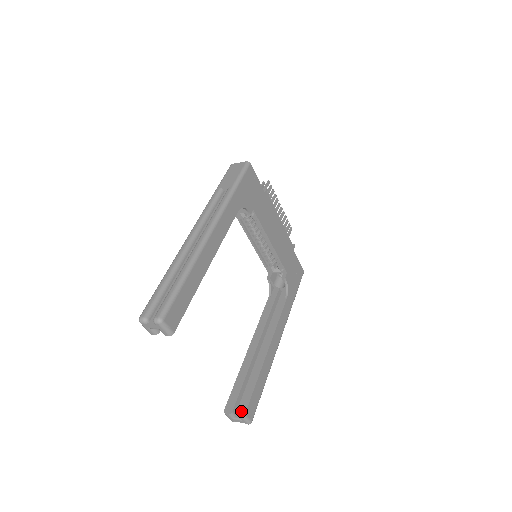
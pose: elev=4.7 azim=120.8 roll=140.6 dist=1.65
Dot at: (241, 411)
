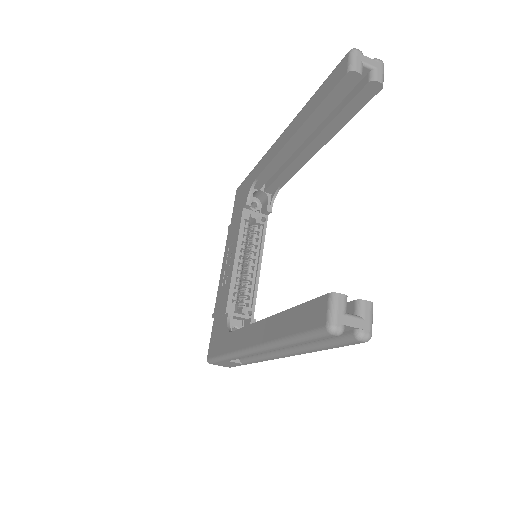
Dot at: (361, 302)
